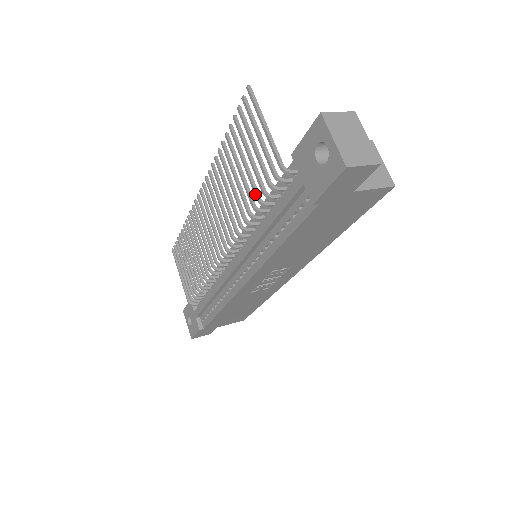
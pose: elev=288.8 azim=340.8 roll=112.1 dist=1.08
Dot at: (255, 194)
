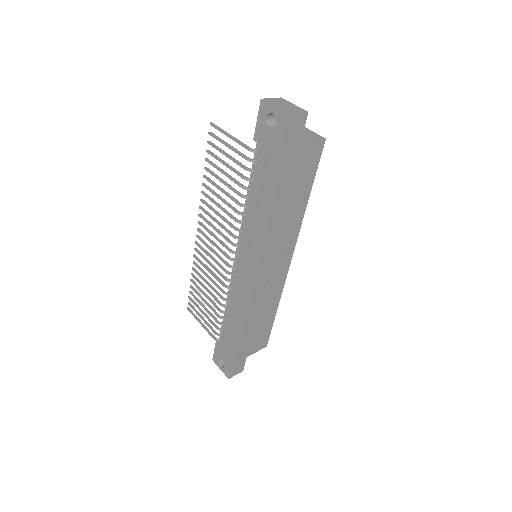
Dot at: (239, 185)
